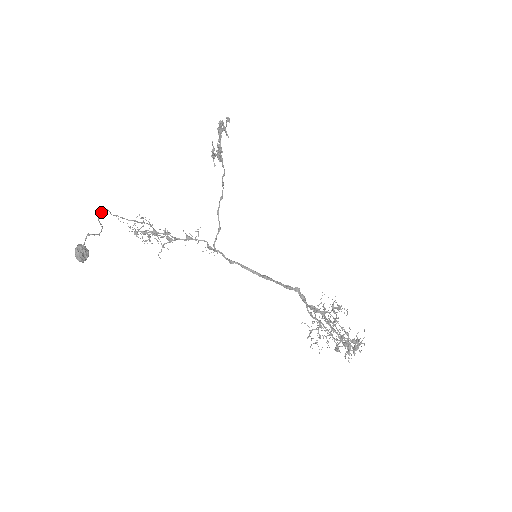
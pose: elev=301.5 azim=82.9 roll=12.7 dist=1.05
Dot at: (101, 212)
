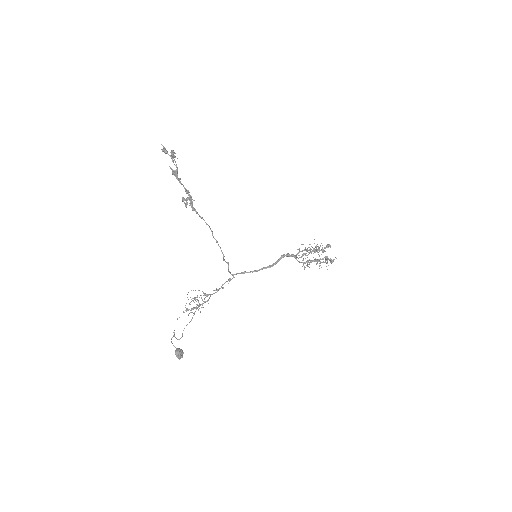
Dot at: occluded
